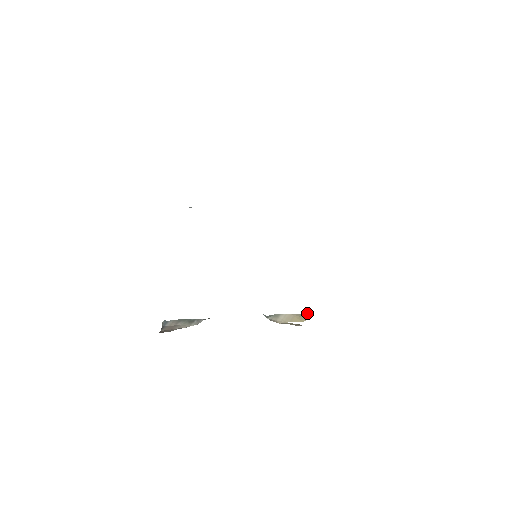
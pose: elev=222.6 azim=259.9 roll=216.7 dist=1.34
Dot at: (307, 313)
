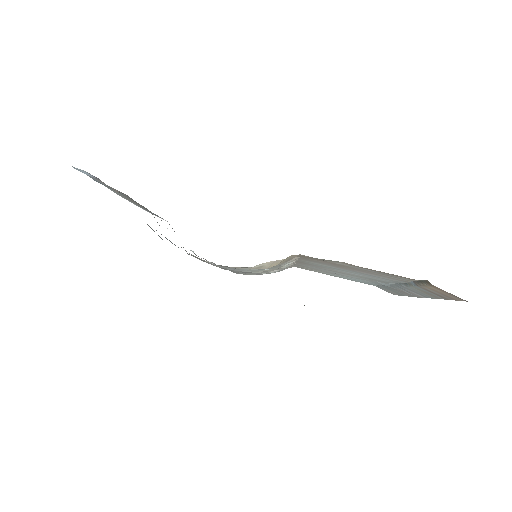
Dot at: occluded
